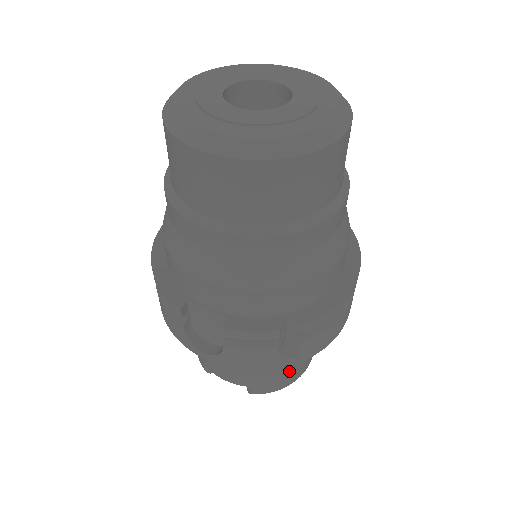
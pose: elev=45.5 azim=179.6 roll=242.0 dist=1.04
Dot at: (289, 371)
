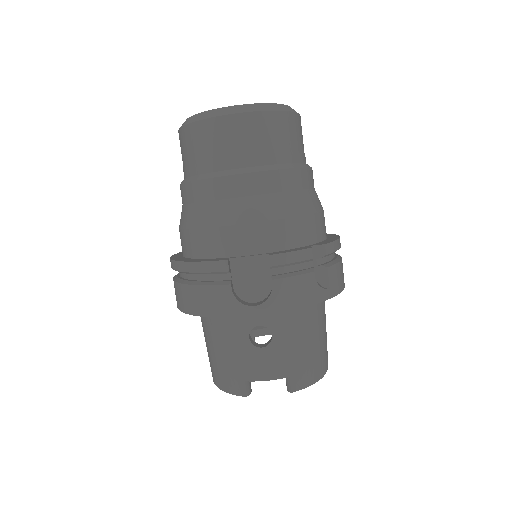
Dot at: (319, 349)
